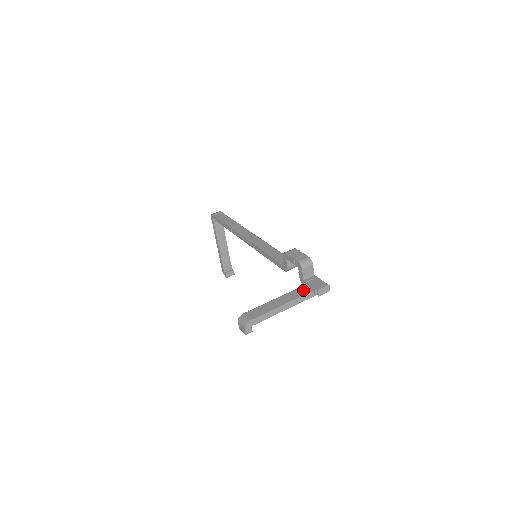
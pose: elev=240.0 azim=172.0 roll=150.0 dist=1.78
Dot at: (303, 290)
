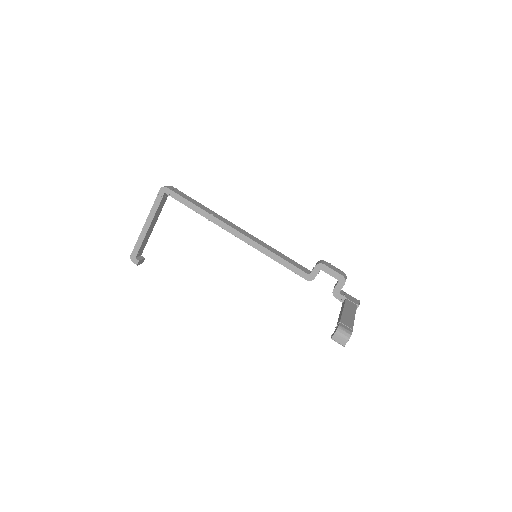
Dot at: (351, 304)
